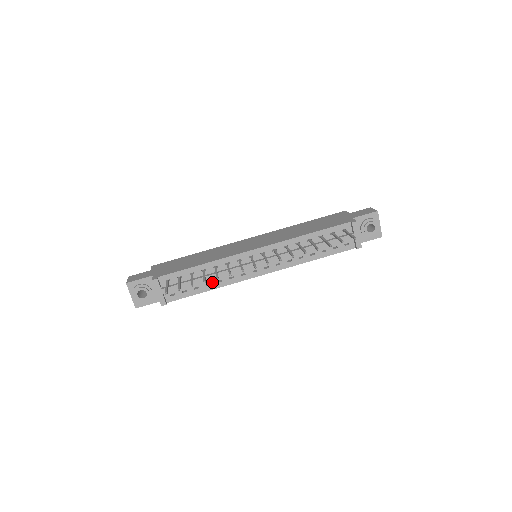
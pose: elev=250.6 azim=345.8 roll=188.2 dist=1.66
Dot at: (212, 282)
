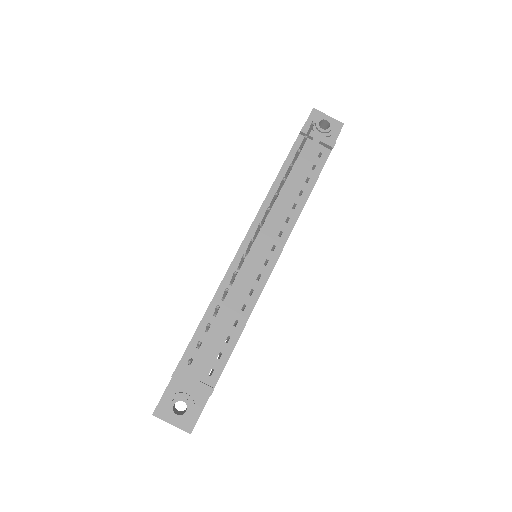
Dot at: (237, 317)
